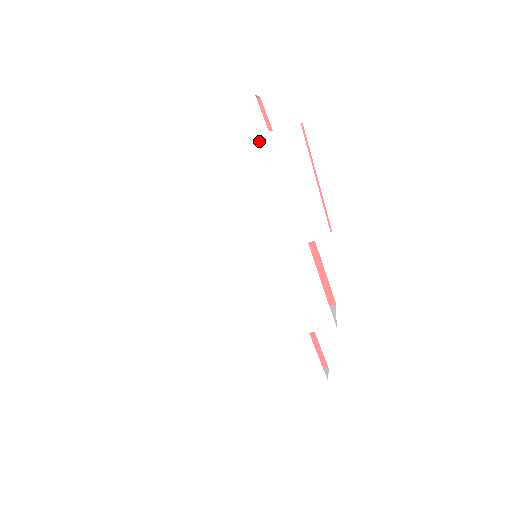
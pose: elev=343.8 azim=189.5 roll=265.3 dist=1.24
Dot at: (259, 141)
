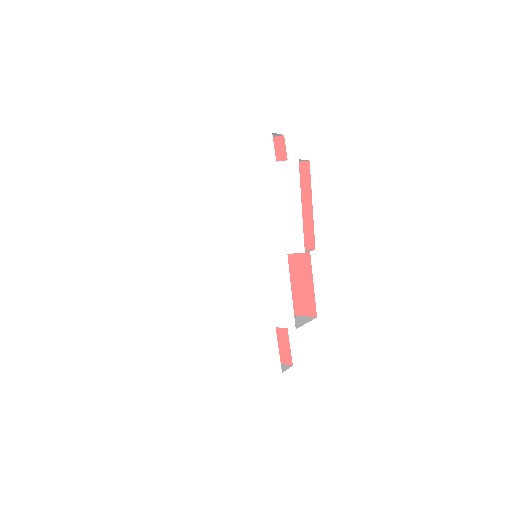
Dot at: (268, 167)
